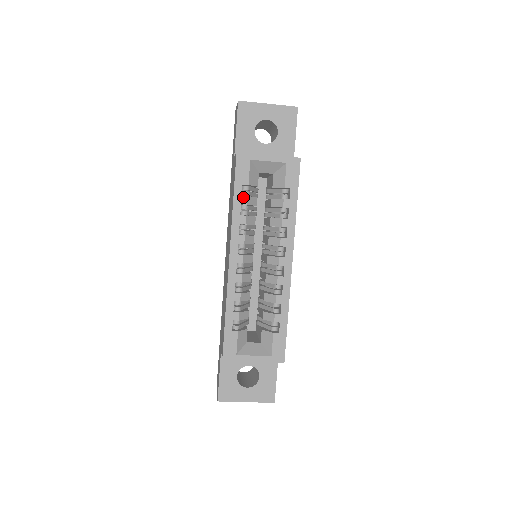
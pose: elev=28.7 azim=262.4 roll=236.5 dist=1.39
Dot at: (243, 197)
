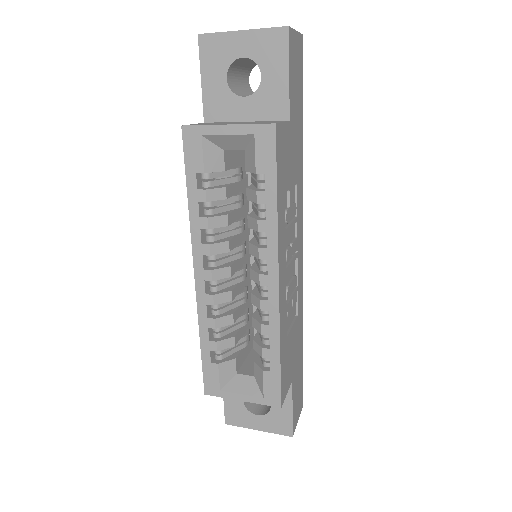
Dot at: (199, 191)
